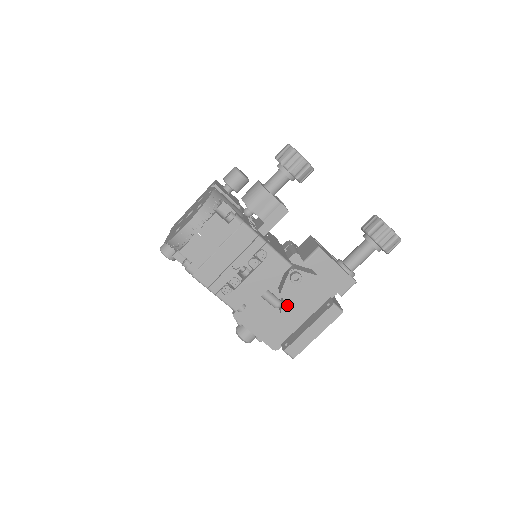
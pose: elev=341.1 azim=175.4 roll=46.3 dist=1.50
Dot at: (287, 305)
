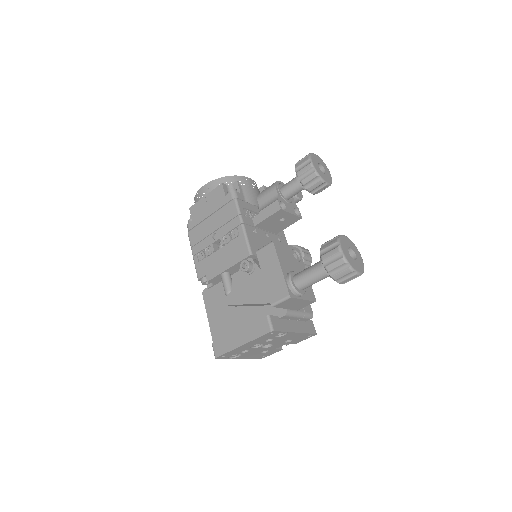
Dot at: (232, 294)
